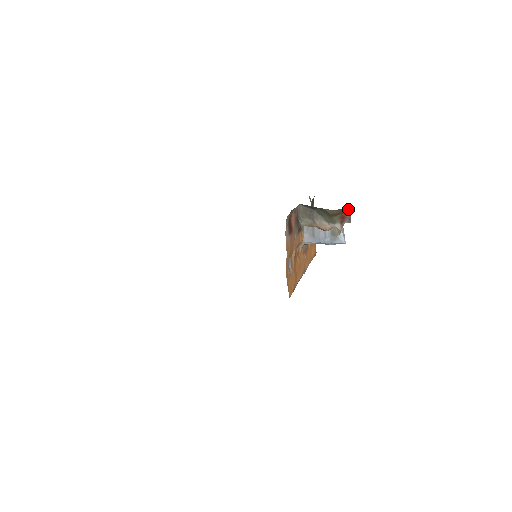
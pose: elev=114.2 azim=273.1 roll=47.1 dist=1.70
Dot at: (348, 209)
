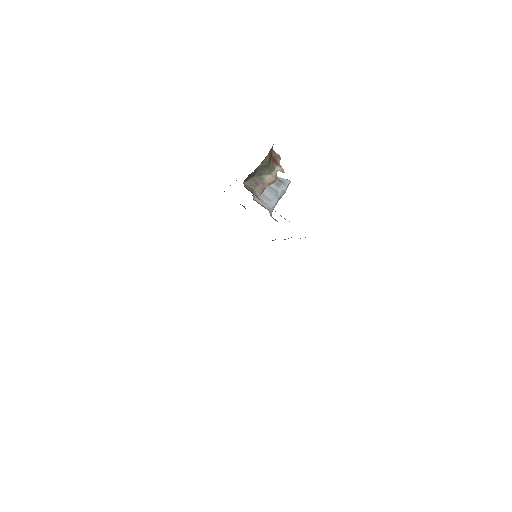
Dot at: (271, 151)
